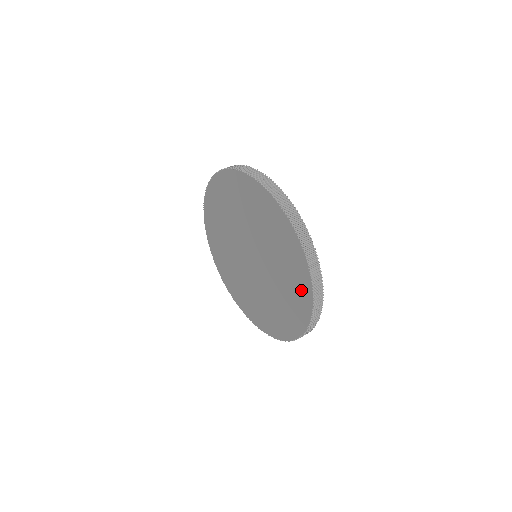
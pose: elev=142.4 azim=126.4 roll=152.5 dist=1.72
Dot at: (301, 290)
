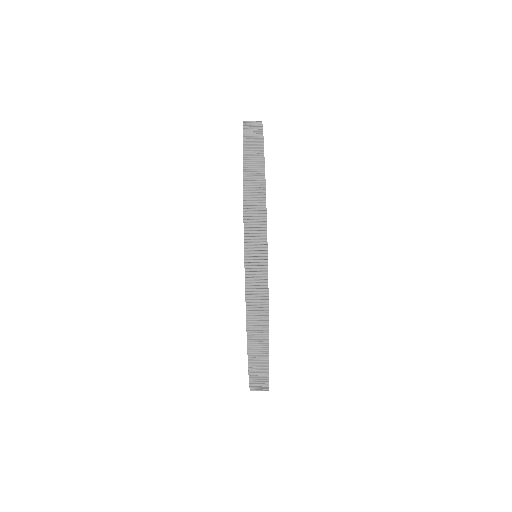
Dot at: occluded
